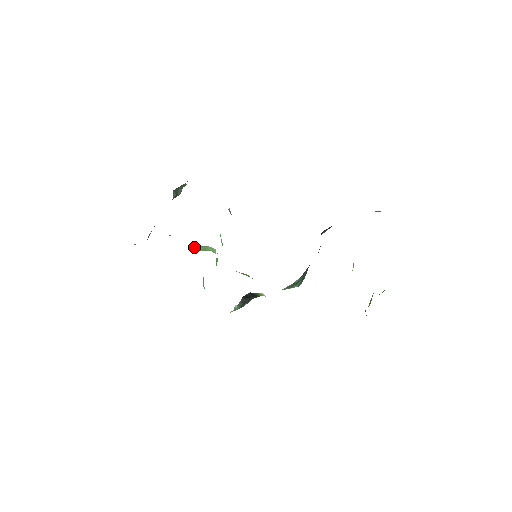
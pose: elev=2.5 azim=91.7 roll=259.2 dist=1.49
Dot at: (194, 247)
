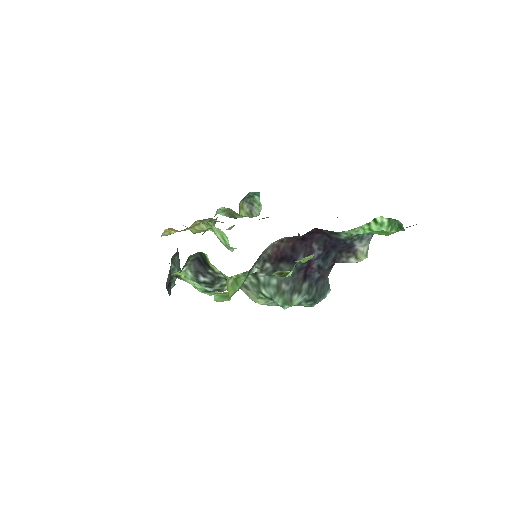
Dot at: (215, 232)
